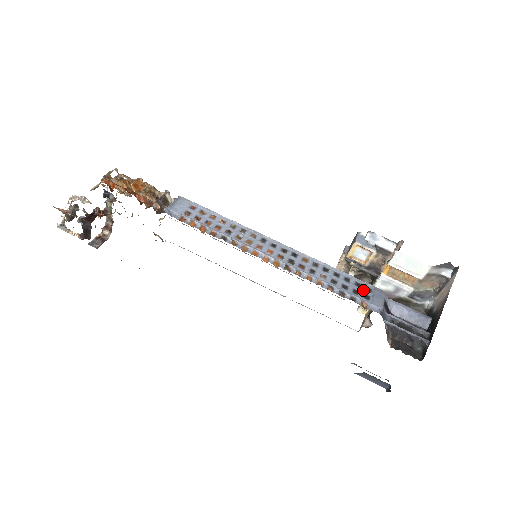
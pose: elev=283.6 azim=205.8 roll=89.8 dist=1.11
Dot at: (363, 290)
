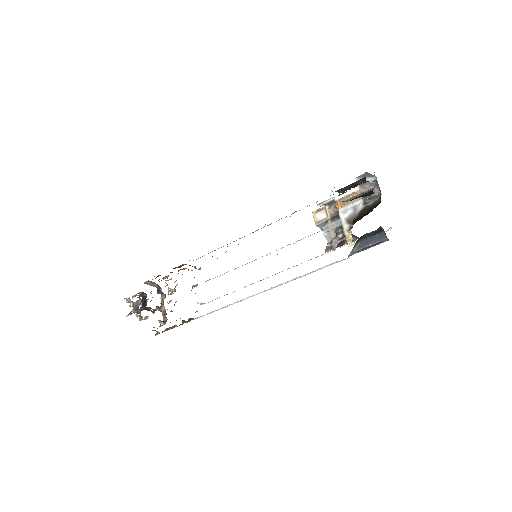
Dot at: occluded
